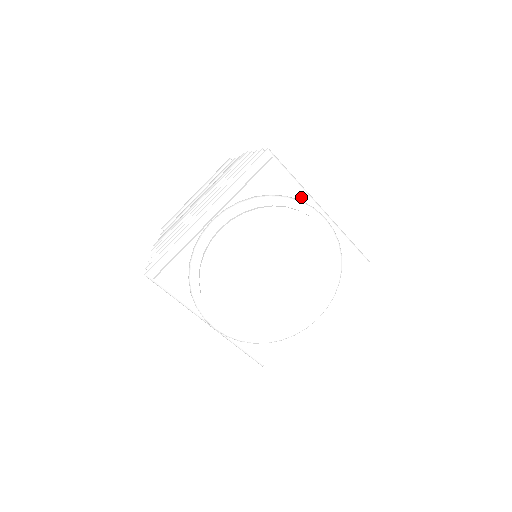
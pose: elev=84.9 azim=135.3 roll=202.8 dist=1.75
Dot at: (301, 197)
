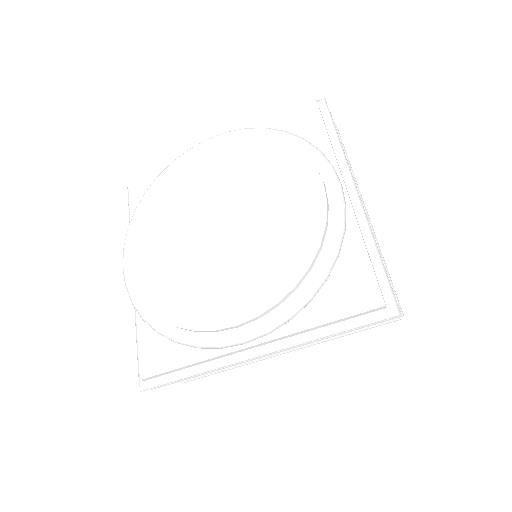
Dot at: occluded
